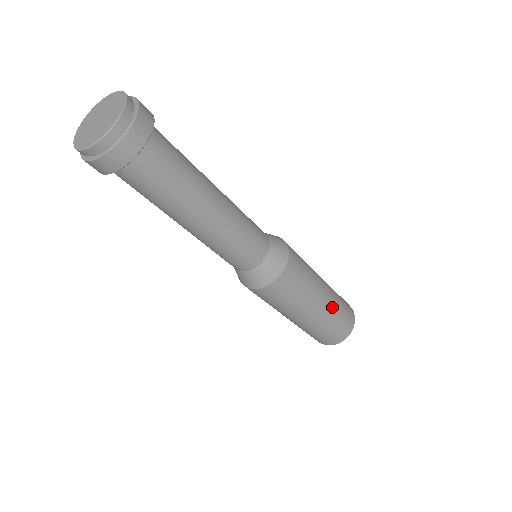
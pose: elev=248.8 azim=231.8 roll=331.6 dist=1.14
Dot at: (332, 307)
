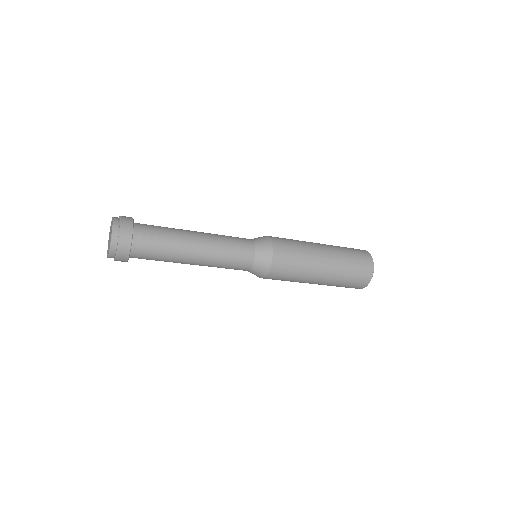
Dot at: (338, 255)
